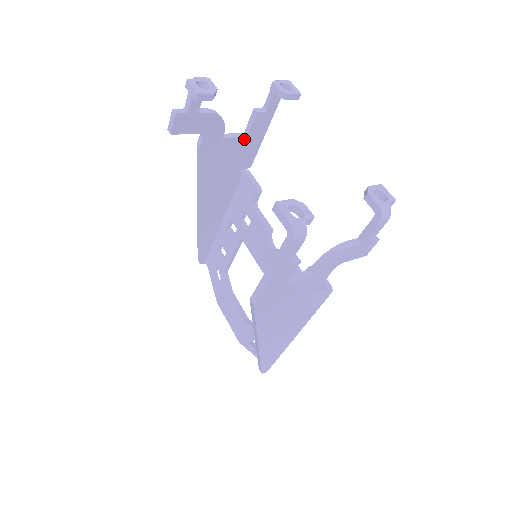
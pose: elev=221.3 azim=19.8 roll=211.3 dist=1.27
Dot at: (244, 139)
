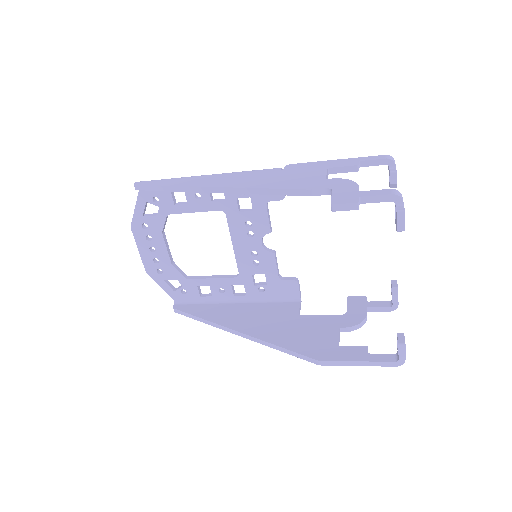
Dot at: occluded
